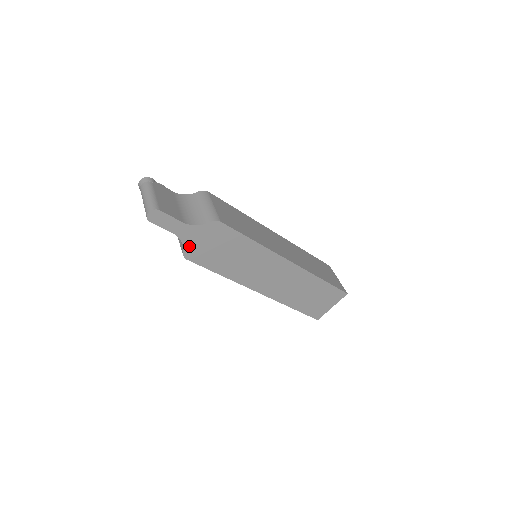
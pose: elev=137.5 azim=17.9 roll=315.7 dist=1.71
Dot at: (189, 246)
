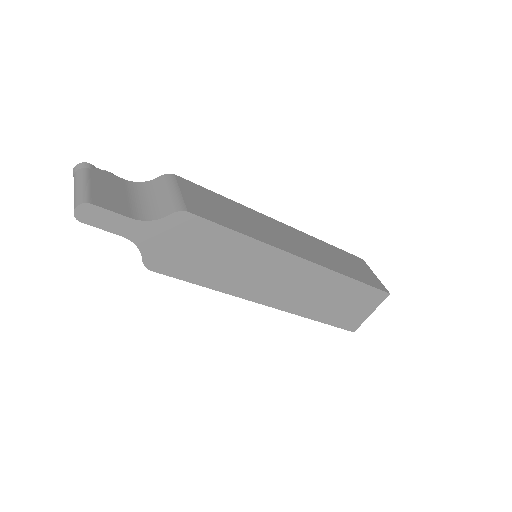
Dot at: (149, 251)
